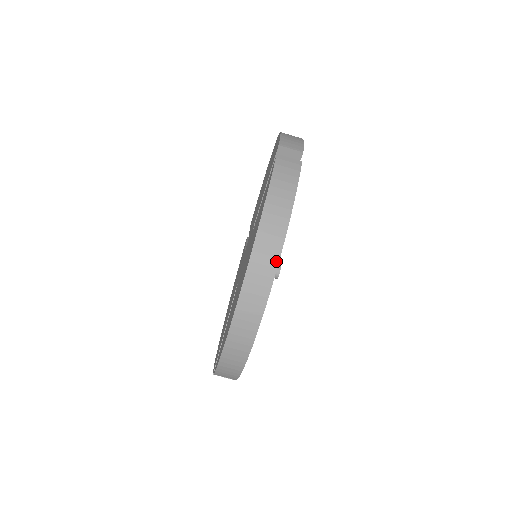
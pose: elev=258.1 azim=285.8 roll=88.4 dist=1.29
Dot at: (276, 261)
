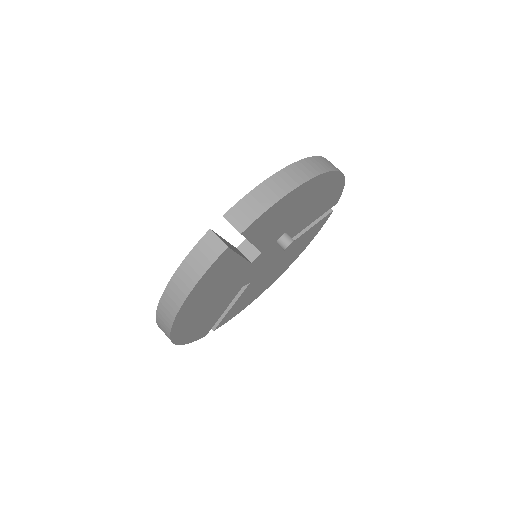
Dot at: (339, 170)
